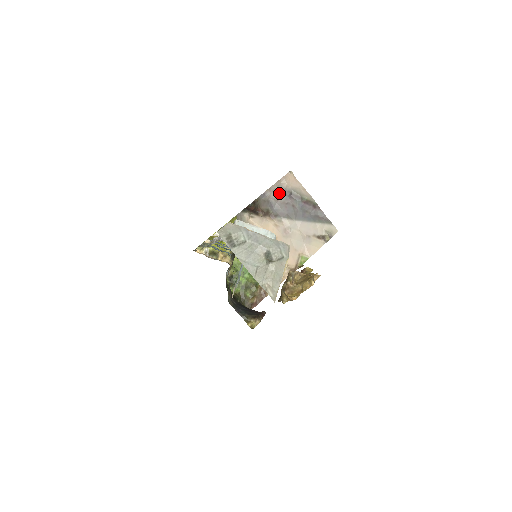
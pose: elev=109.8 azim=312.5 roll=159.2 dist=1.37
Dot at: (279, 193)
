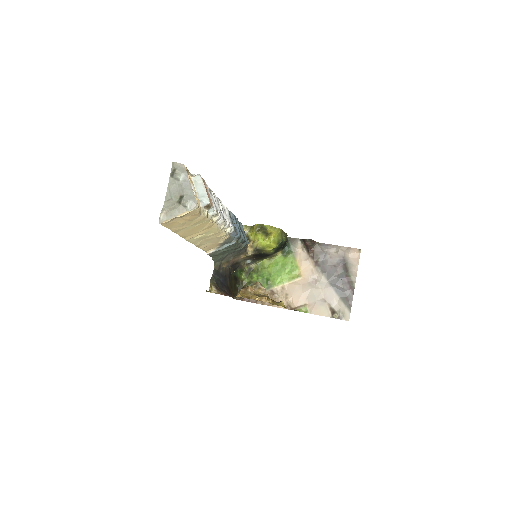
Dot at: (337, 254)
